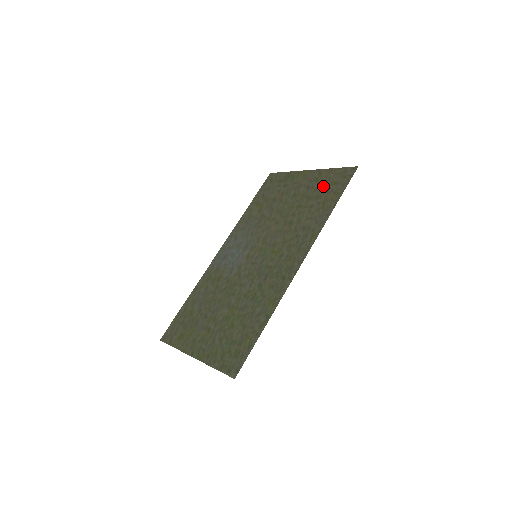
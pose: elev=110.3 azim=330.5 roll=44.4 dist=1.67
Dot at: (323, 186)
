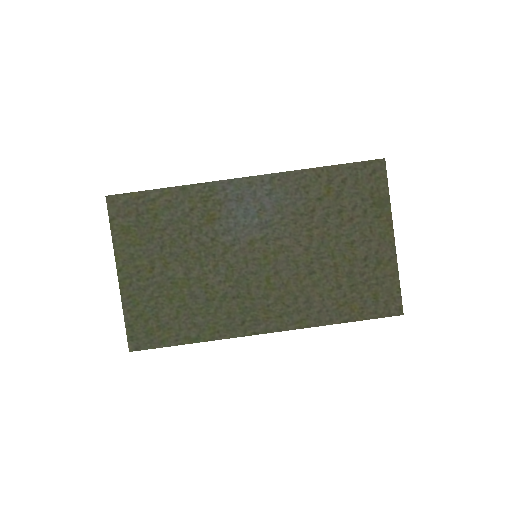
Dot at: (370, 283)
